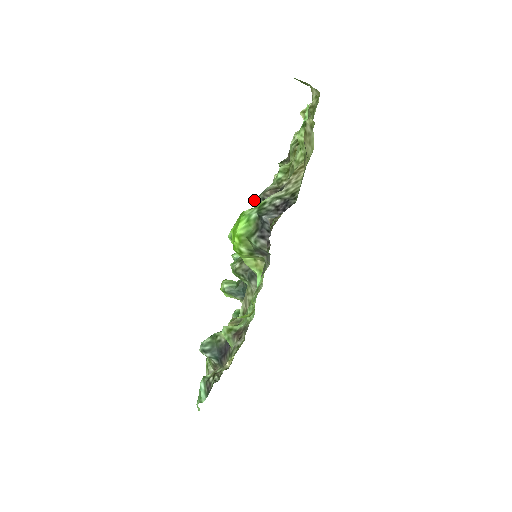
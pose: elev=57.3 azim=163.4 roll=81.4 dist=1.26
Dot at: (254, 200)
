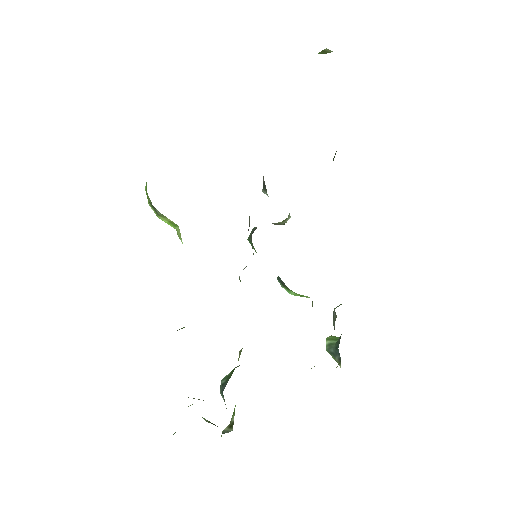
Dot at: occluded
